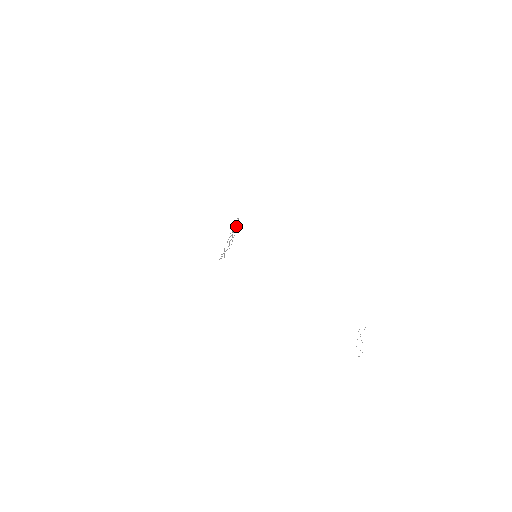
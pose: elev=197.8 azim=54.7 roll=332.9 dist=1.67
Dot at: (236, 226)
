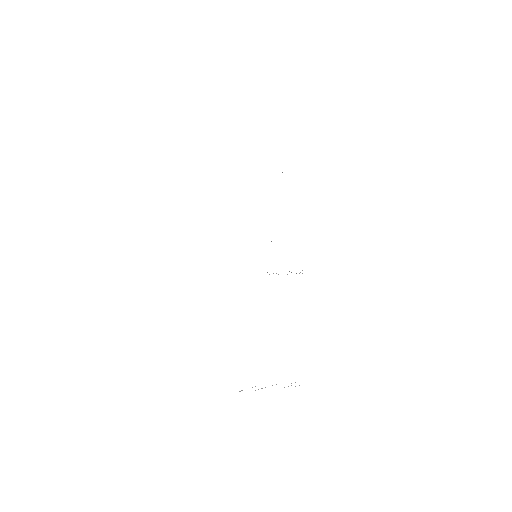
Dot at: occluded
